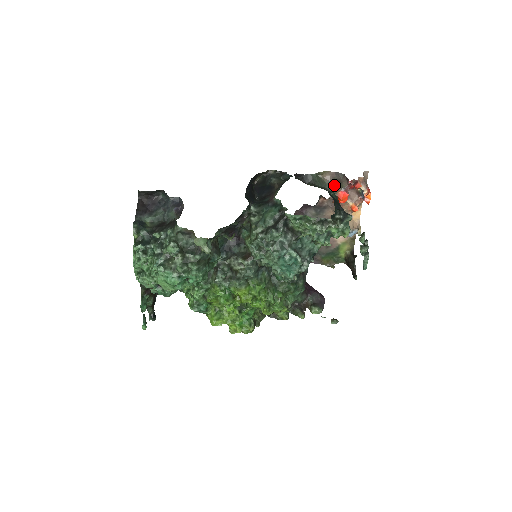
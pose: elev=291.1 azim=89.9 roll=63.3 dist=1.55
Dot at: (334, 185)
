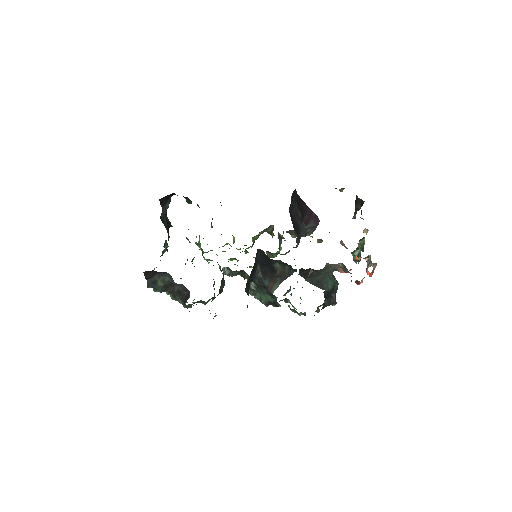
Dot at: (340, 266)
